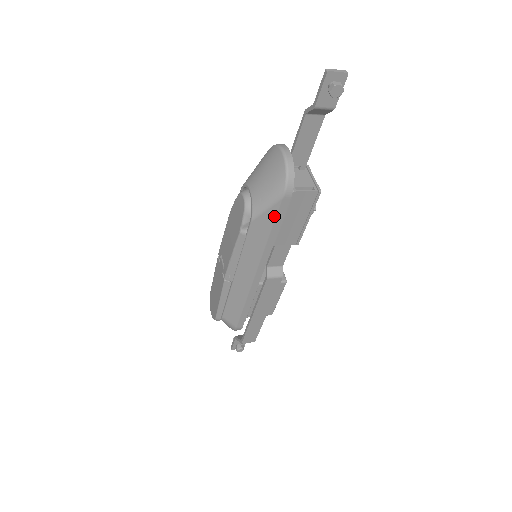
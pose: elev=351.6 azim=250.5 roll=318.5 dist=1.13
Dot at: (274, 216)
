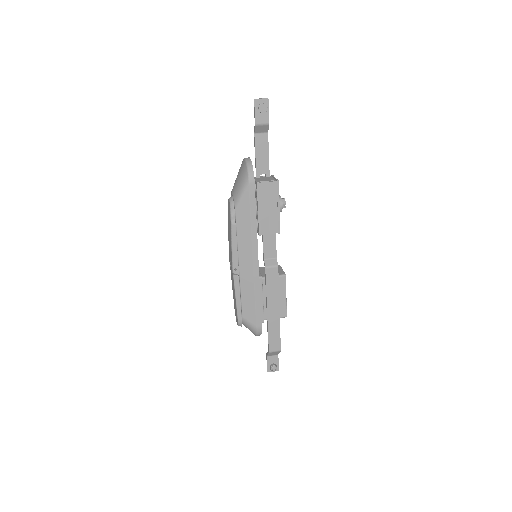
Dot at: (248, 201)
